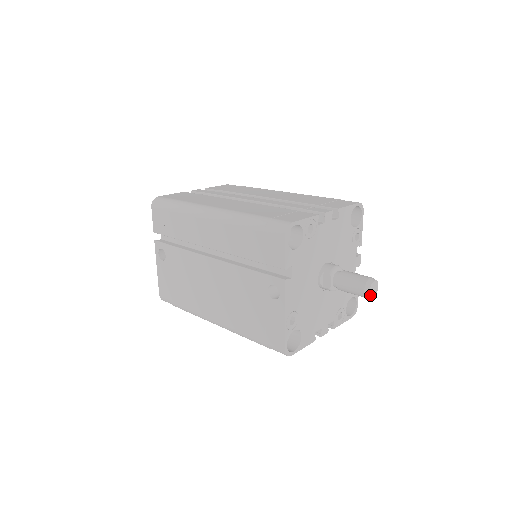
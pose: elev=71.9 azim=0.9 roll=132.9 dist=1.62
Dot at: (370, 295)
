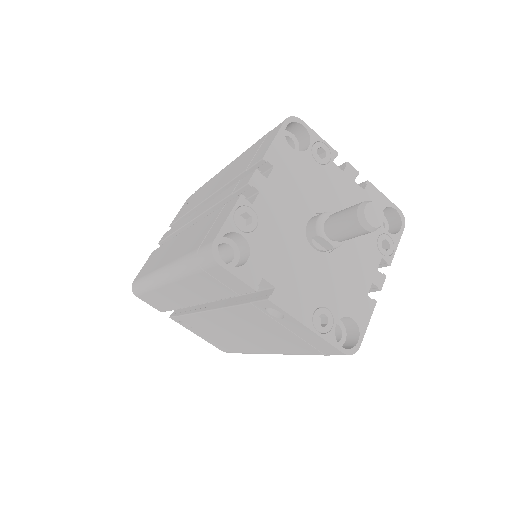
Dot at: (375, 226)
